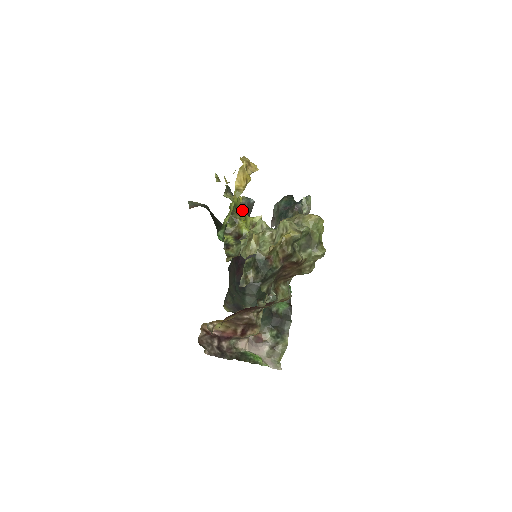
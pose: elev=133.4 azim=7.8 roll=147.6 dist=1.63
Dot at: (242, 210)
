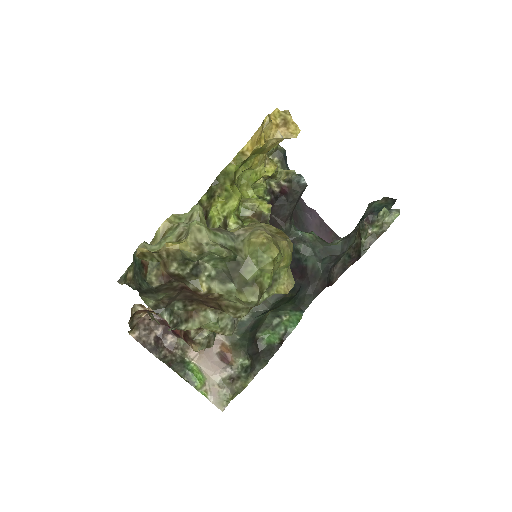
Dot at: (285, 188)
